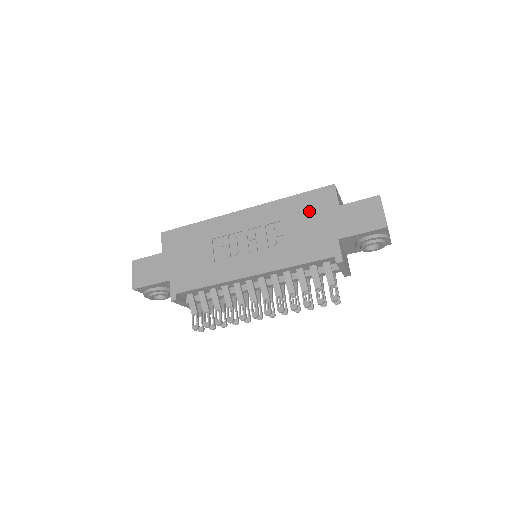
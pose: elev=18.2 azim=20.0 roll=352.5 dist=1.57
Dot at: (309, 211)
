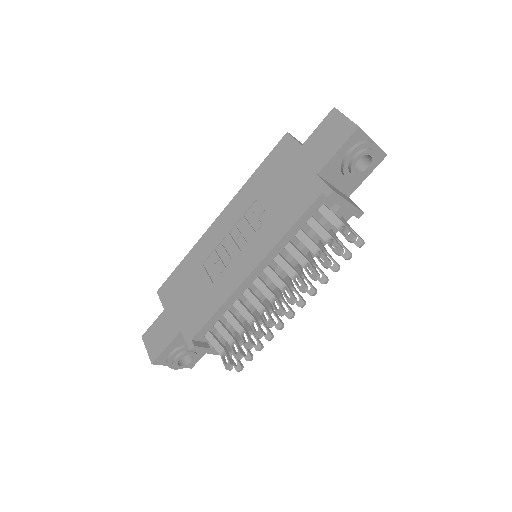
Dot at: (276, 172)
